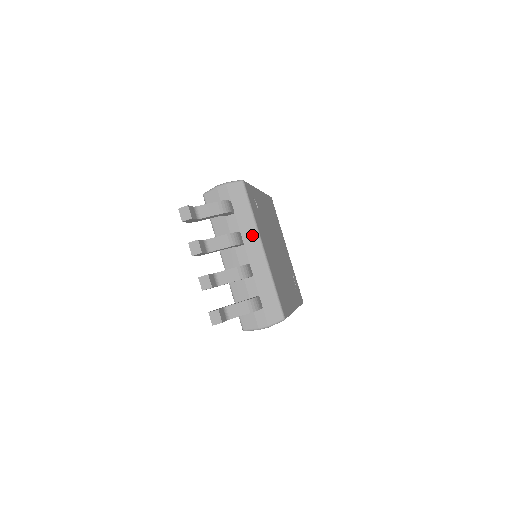
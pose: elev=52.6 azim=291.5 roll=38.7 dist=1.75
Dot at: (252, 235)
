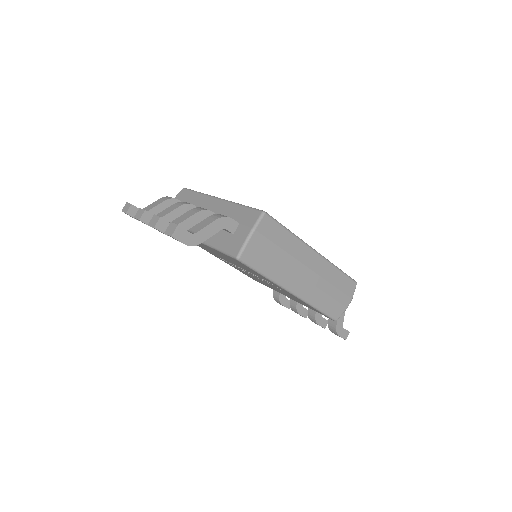
Dot at: (205, 200)
